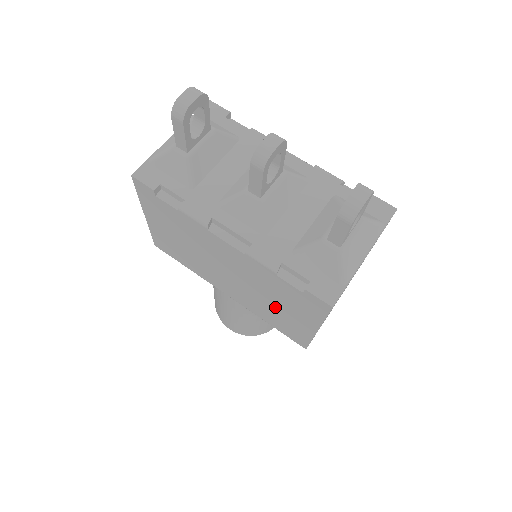
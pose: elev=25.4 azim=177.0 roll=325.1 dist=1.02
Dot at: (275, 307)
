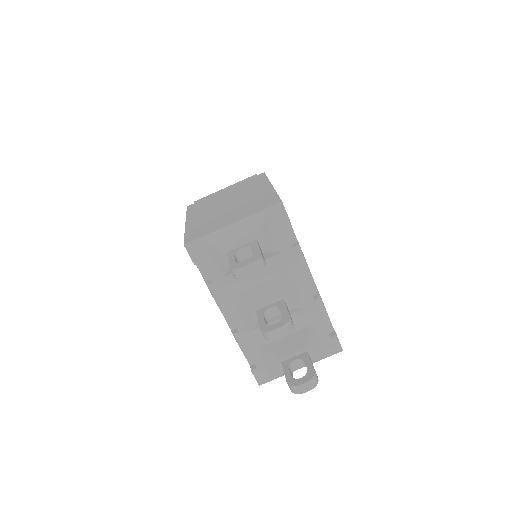
Dot at: occluded
